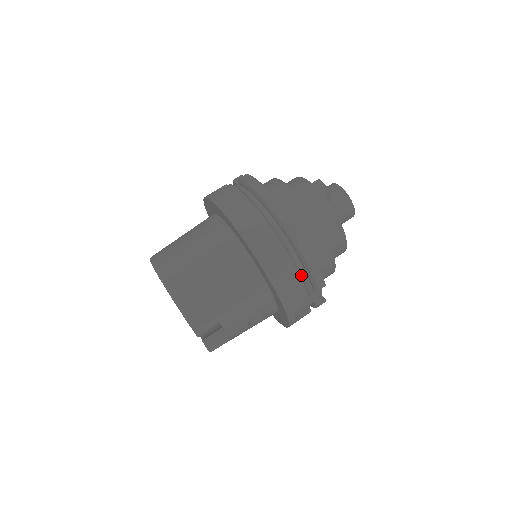
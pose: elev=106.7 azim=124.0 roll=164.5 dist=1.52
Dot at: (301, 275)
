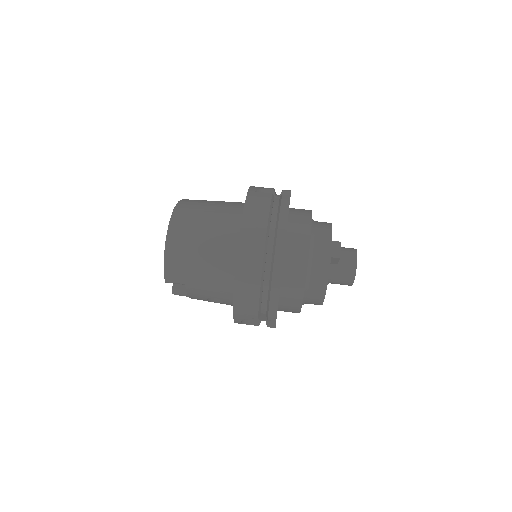
Dot at: (261, 302)
